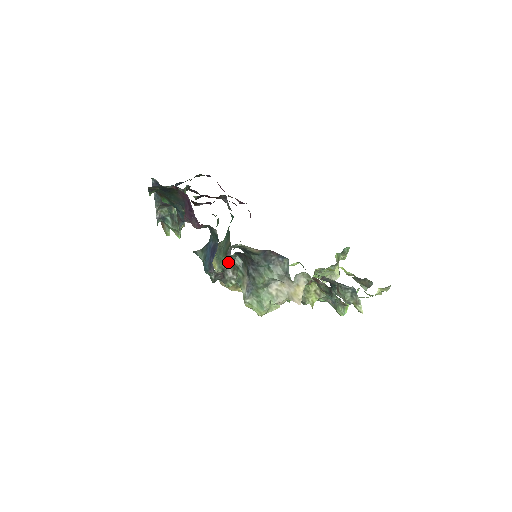
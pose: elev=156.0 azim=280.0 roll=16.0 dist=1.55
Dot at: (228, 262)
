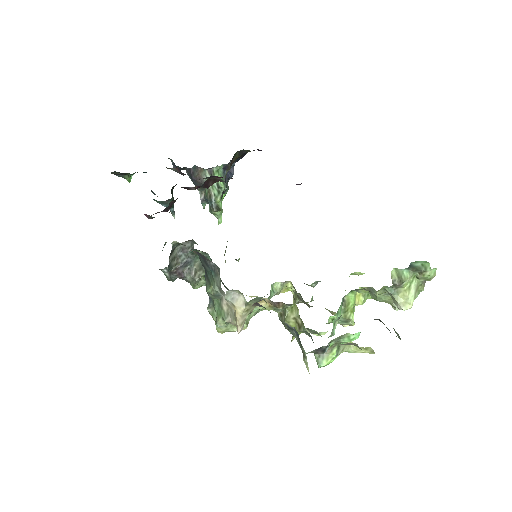
Dot at: (191, 260)
